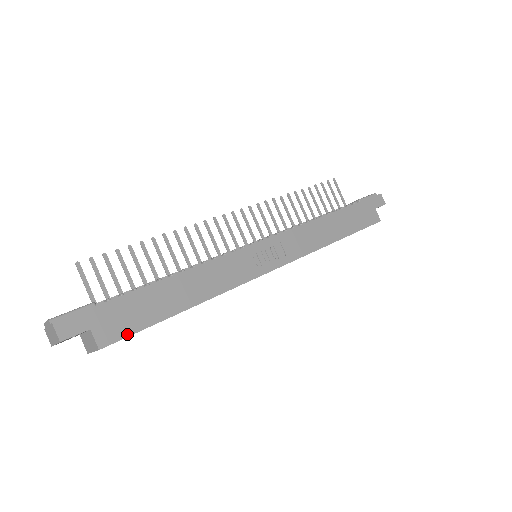
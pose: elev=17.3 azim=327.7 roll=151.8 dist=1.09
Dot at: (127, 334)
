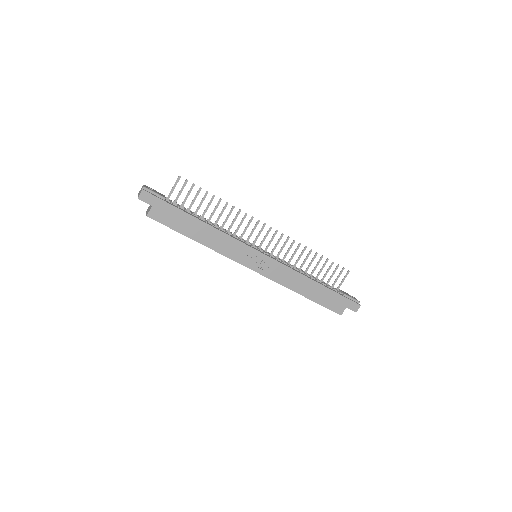
Dot at: (162, 222)
